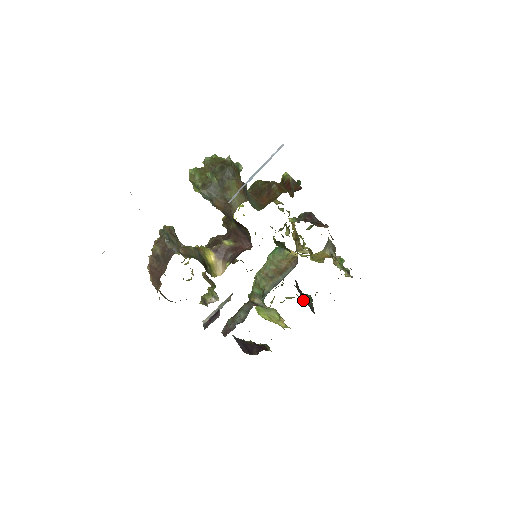
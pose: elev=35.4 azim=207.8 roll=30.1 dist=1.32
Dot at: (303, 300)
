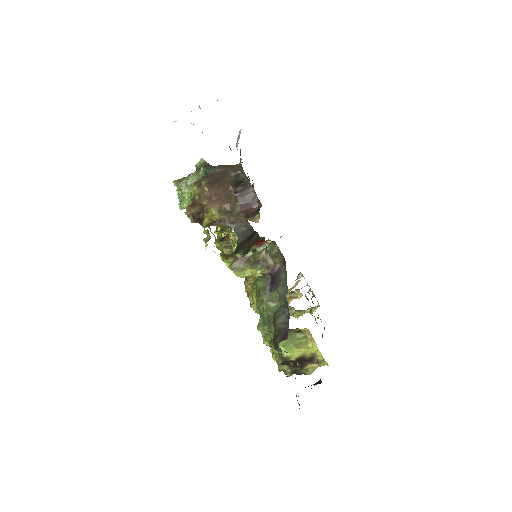
Dot at: occluded
